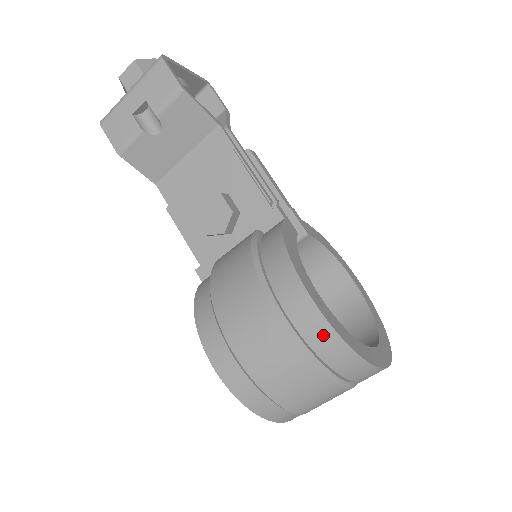
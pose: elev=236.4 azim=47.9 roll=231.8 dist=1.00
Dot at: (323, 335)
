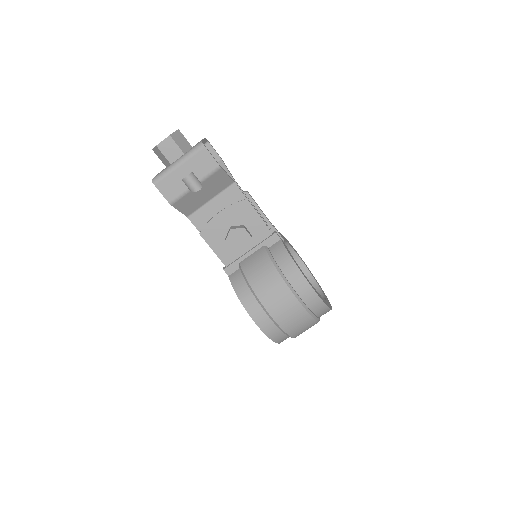
Dot at: (316, 303)
